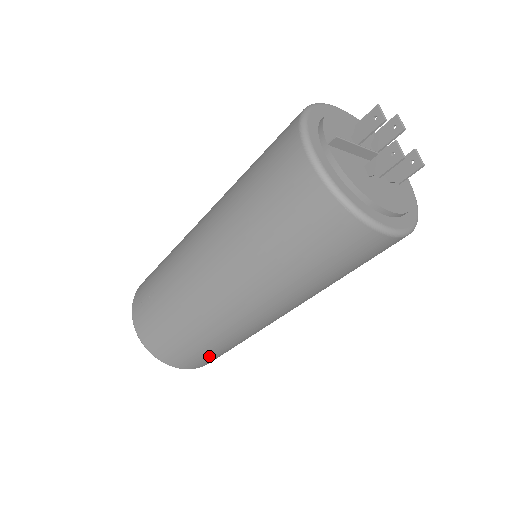
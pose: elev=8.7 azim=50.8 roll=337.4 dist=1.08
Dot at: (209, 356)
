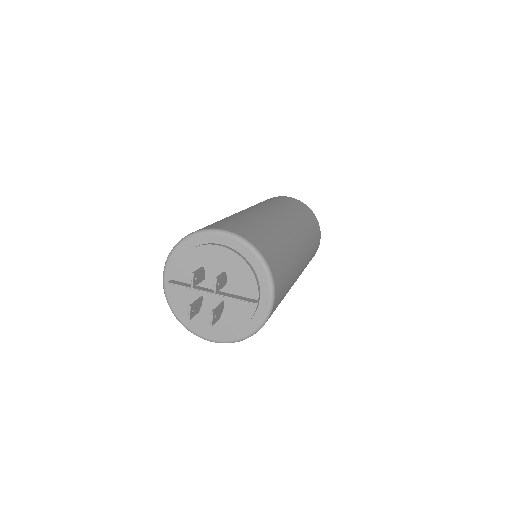
Dot at: occluded
